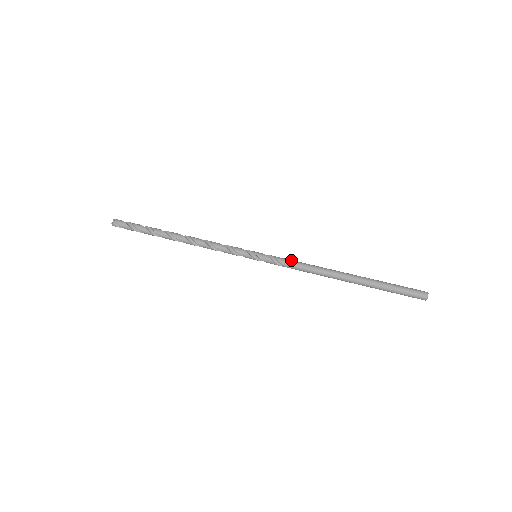
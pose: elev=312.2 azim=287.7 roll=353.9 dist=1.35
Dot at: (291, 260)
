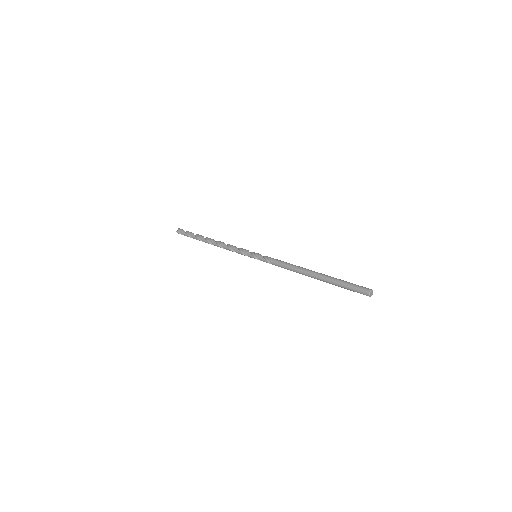
Dot at: occluded
